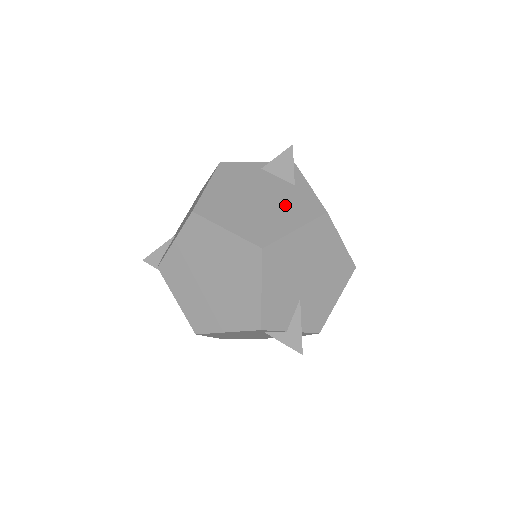
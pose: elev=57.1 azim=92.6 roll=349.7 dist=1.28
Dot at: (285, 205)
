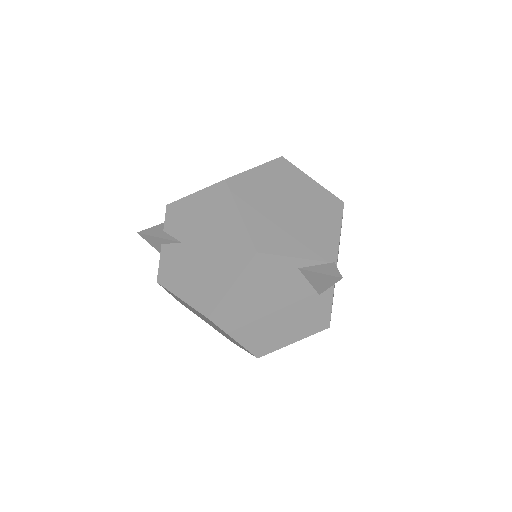
Dot at: (298, 318)
